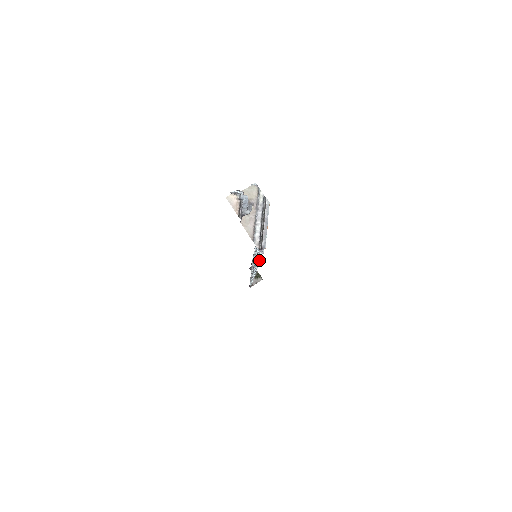
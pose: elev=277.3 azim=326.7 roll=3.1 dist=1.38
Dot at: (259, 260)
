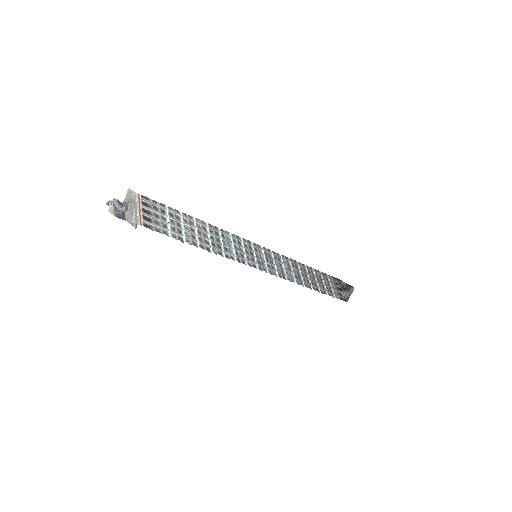
Dot at: occluded
